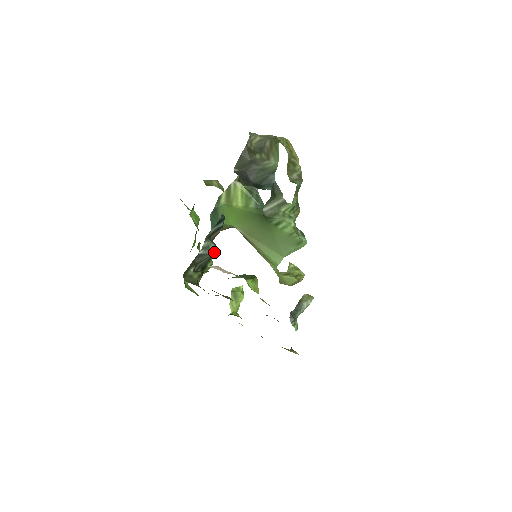
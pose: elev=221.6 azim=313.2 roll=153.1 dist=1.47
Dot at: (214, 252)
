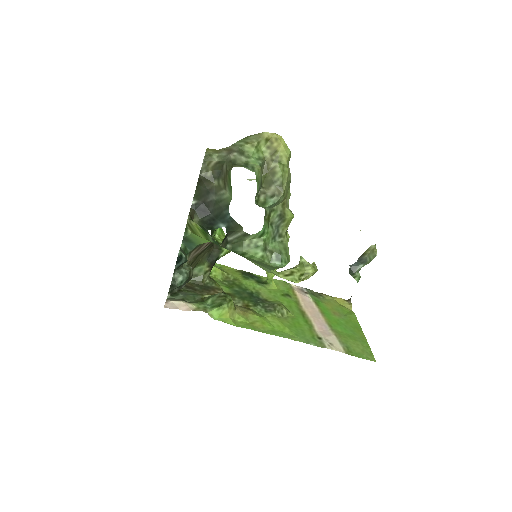
Dot at: (186, 280)
